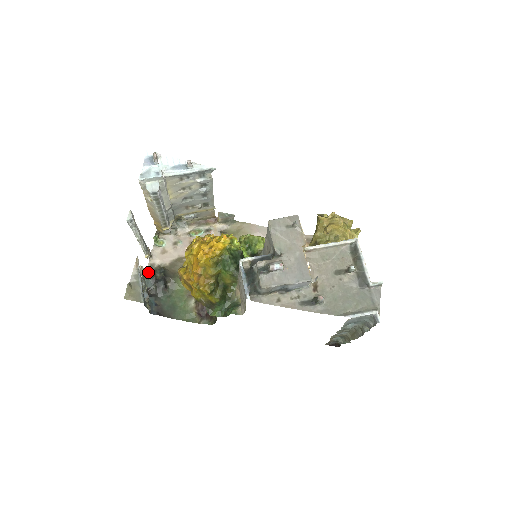
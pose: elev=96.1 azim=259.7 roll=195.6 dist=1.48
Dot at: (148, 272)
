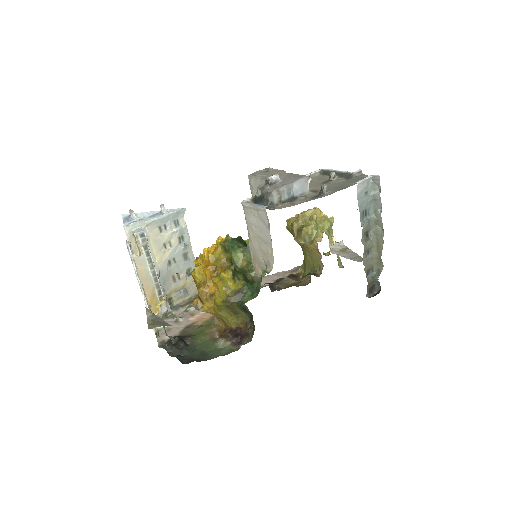
Dot at: (161, 346)
